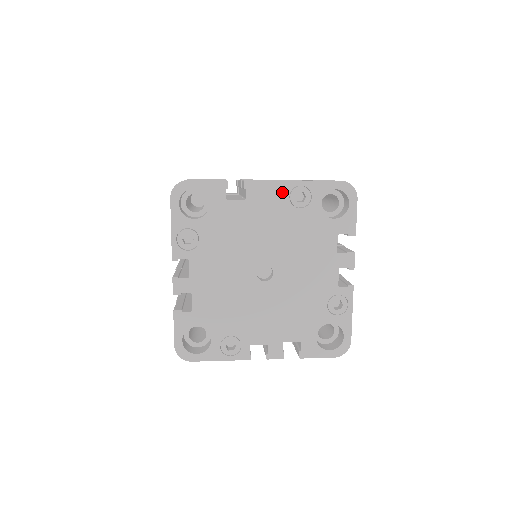
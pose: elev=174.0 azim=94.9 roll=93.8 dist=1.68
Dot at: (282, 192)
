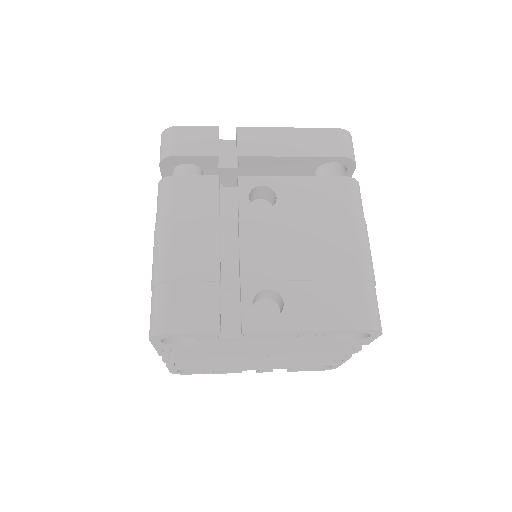
Dot at: (289, 335)
